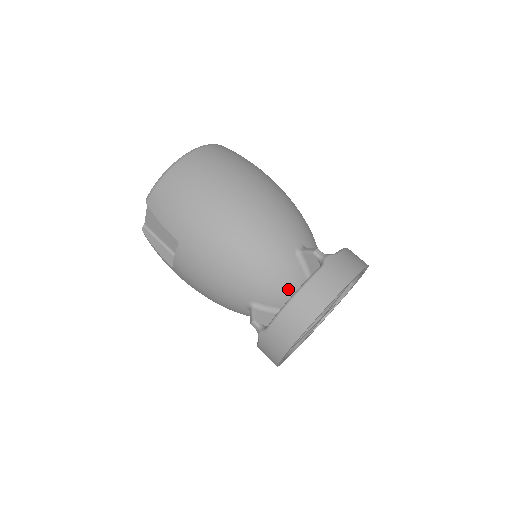
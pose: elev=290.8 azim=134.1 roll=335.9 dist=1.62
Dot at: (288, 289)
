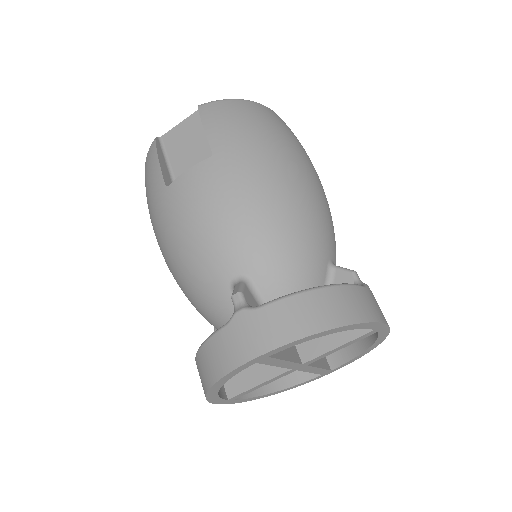
Dot at: occluded
